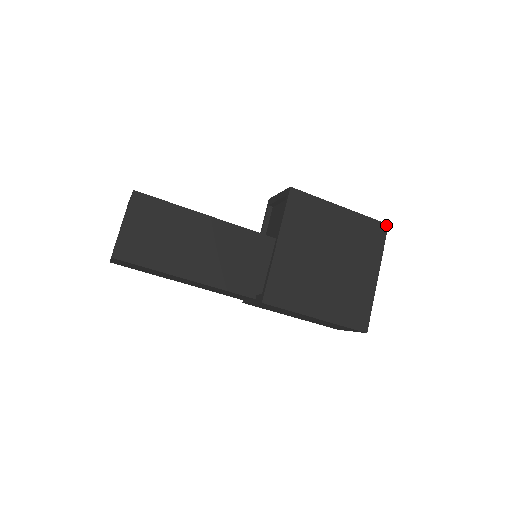
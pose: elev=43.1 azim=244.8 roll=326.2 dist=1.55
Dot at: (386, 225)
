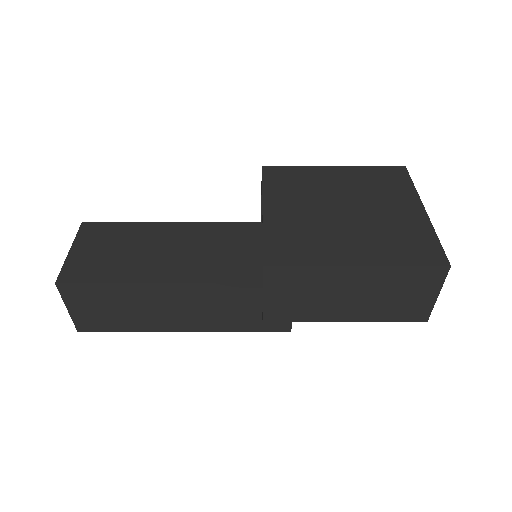
Dot at: (402, 167)
